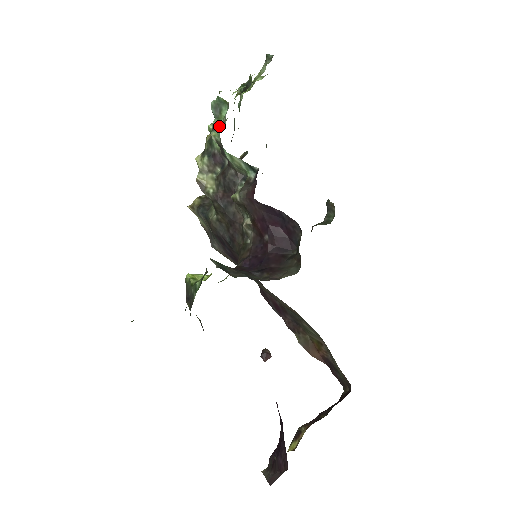
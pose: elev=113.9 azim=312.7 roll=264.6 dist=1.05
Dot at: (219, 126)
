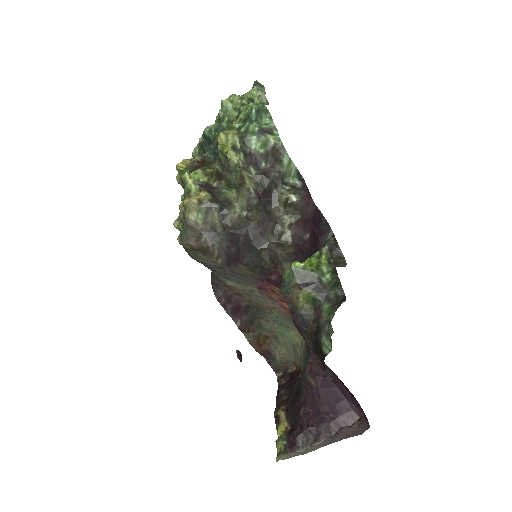
Dot at: (266, 130)
